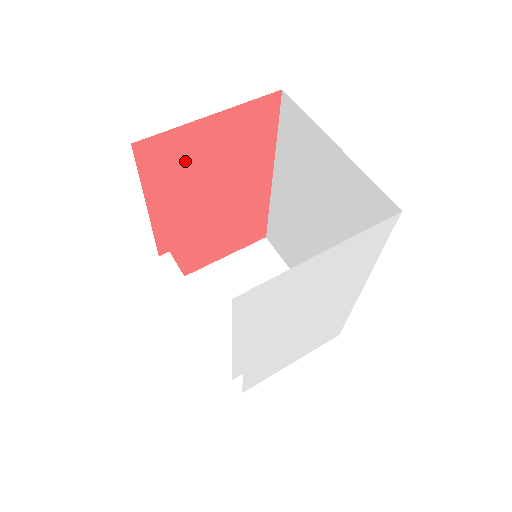
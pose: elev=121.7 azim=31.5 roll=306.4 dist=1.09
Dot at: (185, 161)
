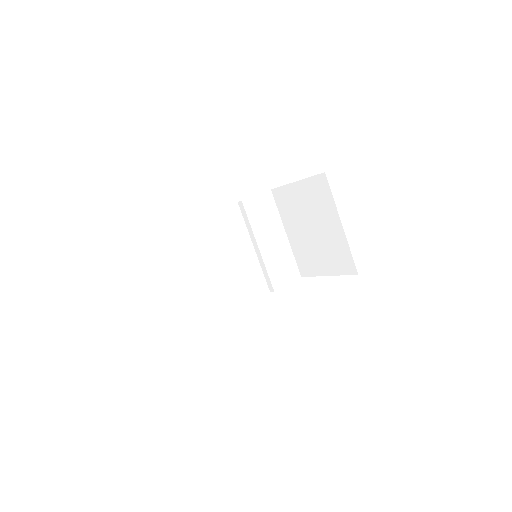
Dot at: occluded
